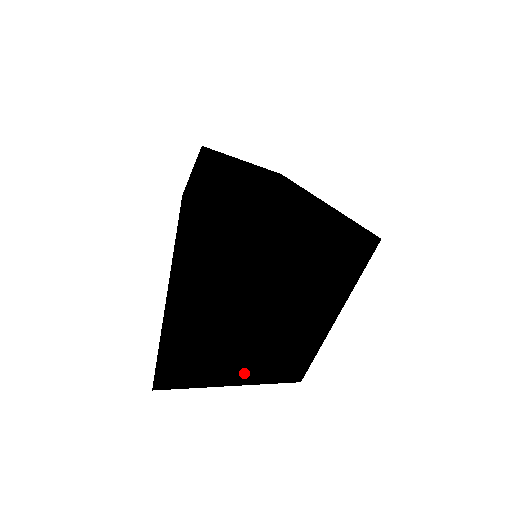
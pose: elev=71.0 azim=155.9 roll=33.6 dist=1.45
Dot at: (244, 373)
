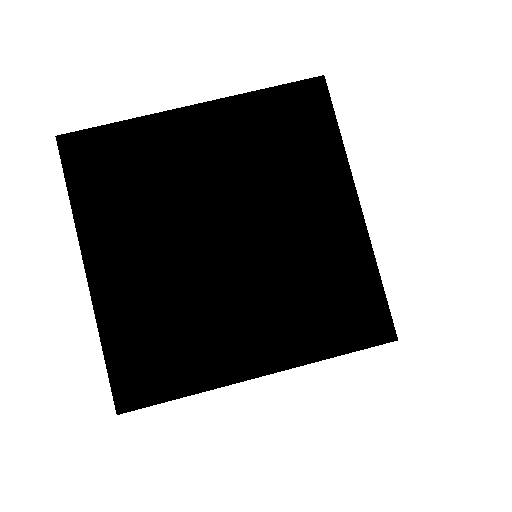
Dot at: (110, 269)
